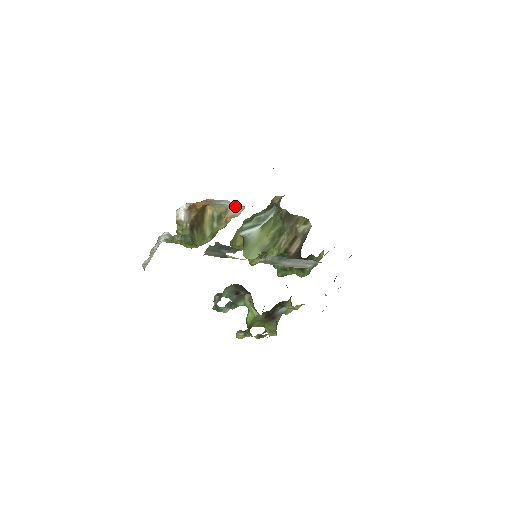
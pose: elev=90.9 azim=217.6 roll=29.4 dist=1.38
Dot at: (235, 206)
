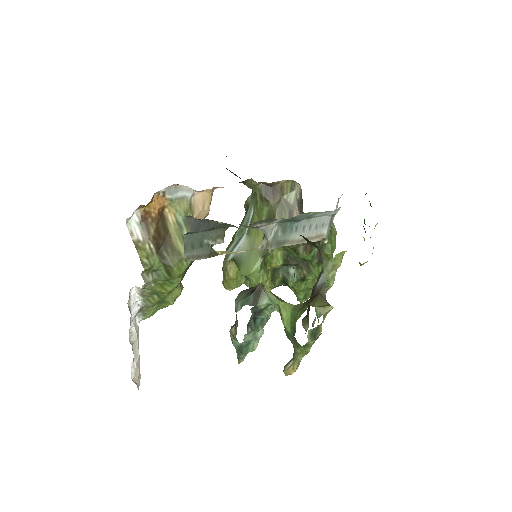
Dot at: (198, 196)
